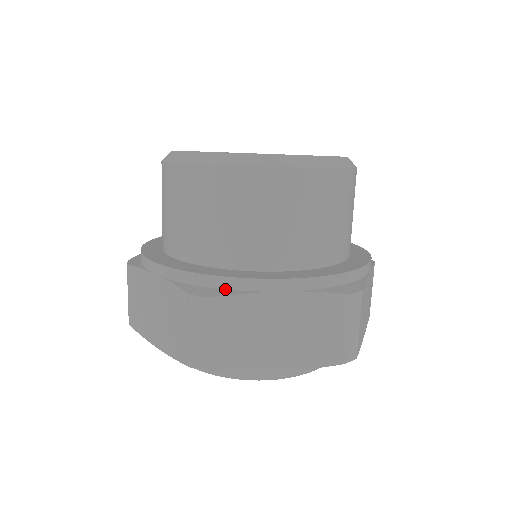
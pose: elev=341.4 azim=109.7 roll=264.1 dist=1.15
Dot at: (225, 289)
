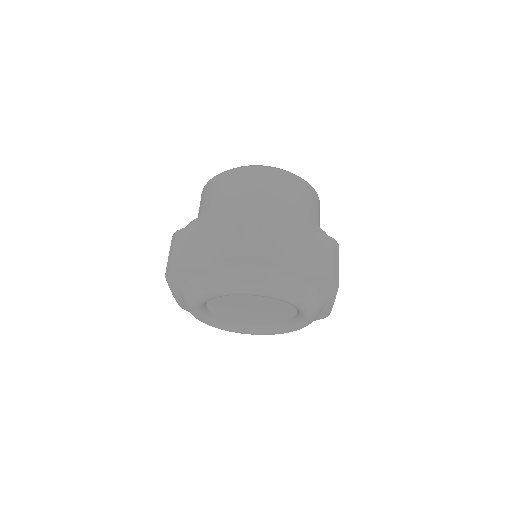
Dot at: occluded
